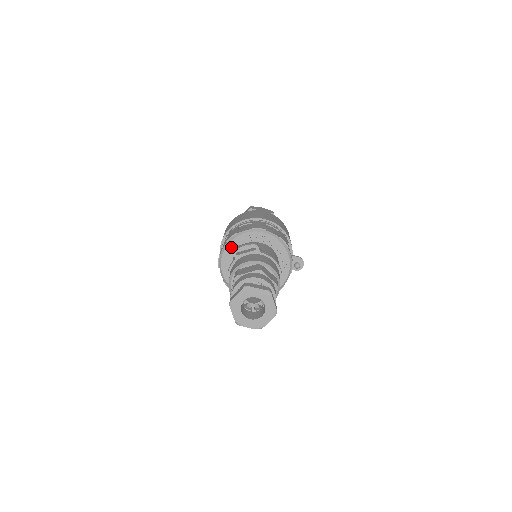
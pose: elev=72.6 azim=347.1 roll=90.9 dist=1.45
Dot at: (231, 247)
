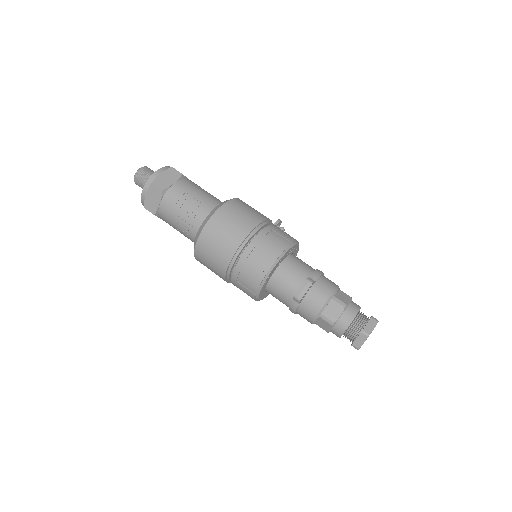
Dot at: (264, 285)
